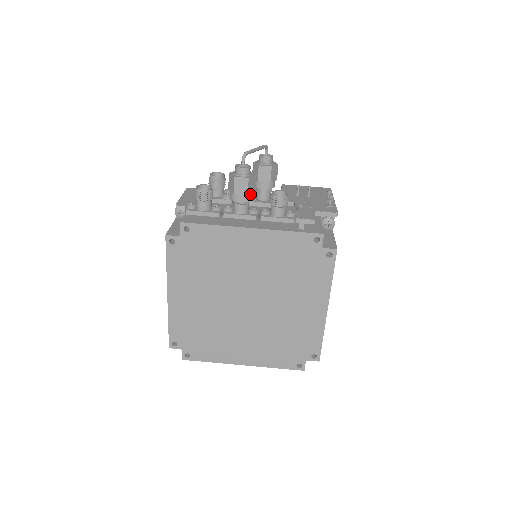
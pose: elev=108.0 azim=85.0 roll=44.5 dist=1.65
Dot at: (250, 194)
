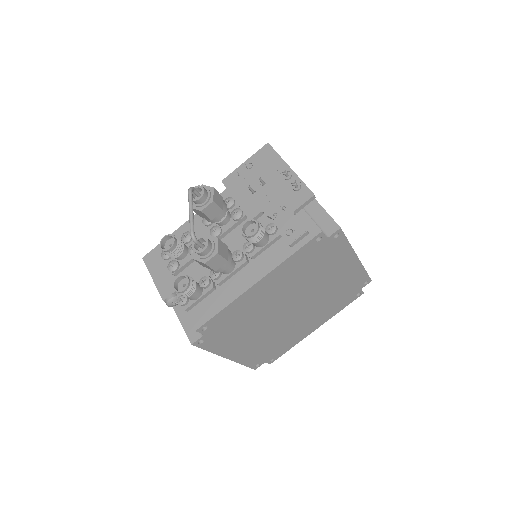
Dot at: (227, 256)
